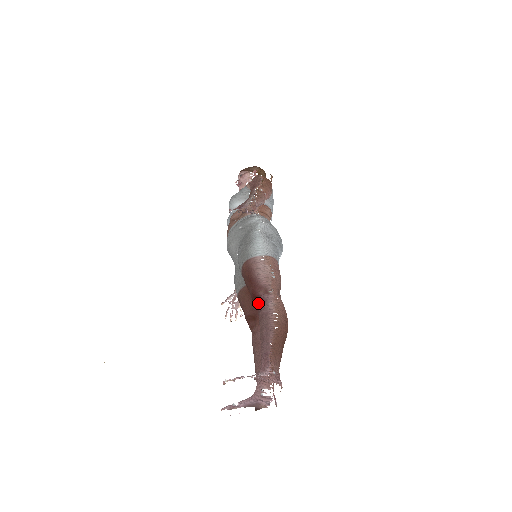
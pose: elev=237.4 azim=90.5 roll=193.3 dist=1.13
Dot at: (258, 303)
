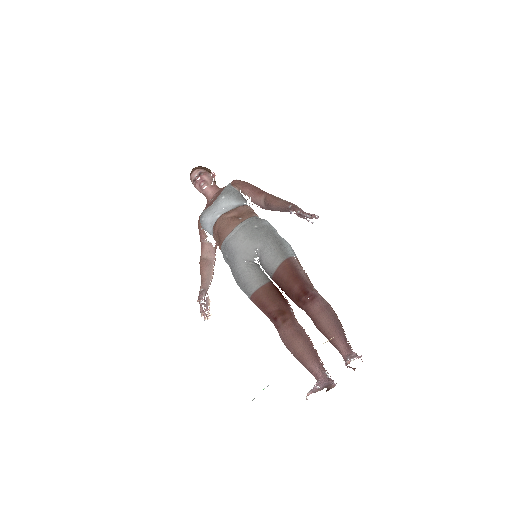
Dot at: (310, 298)
